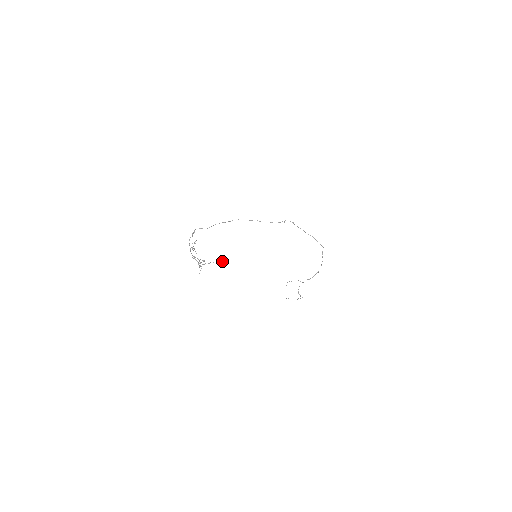
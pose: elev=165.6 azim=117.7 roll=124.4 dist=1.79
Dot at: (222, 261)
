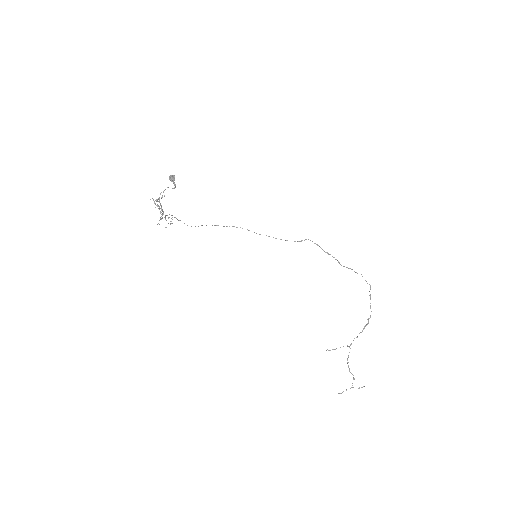
Dot at: (174, 176)
